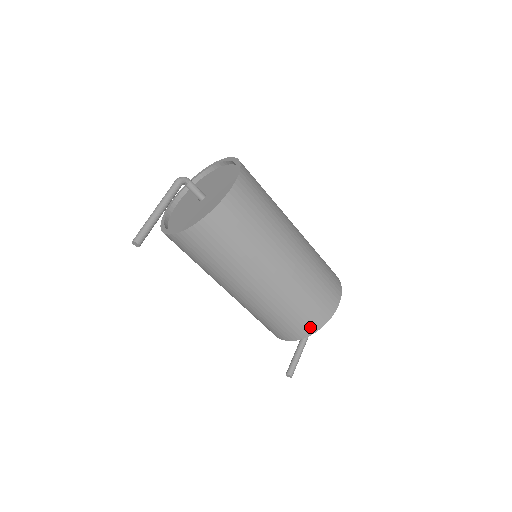
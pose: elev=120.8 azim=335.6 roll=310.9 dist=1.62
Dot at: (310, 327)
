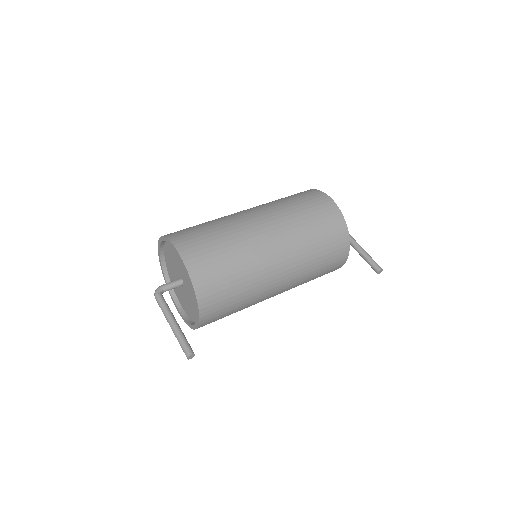
Dot at: (341, 234)
